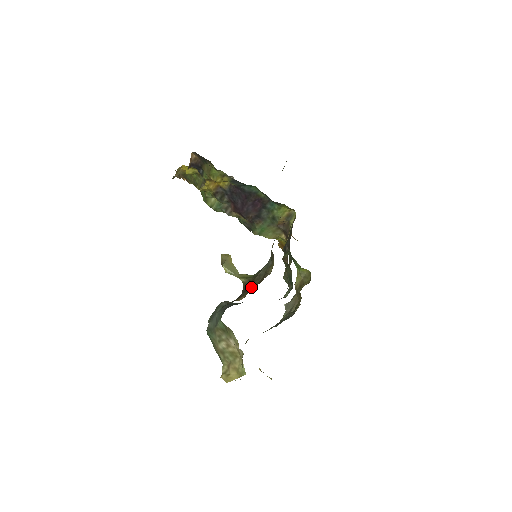
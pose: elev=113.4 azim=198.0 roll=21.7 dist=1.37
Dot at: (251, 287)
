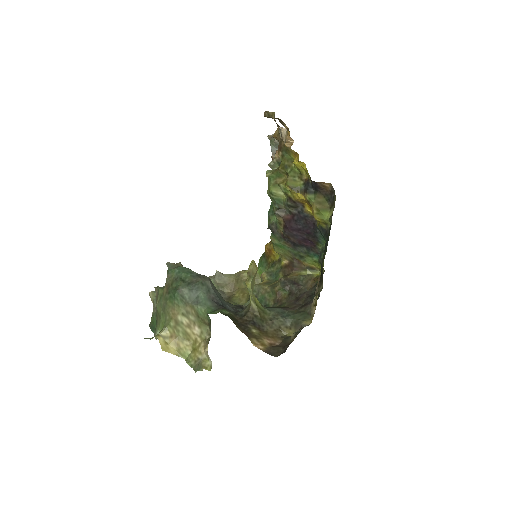
Dot at: (260, 326)
